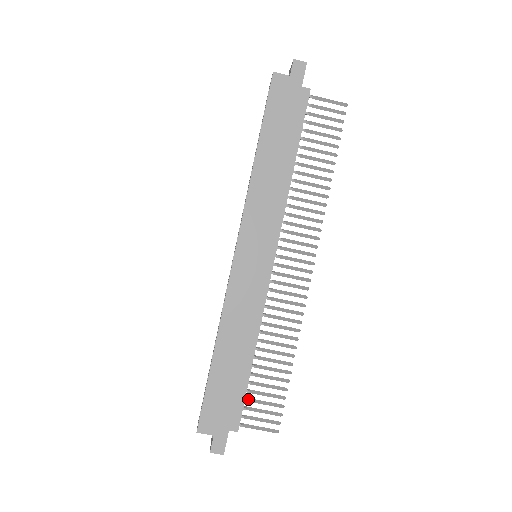
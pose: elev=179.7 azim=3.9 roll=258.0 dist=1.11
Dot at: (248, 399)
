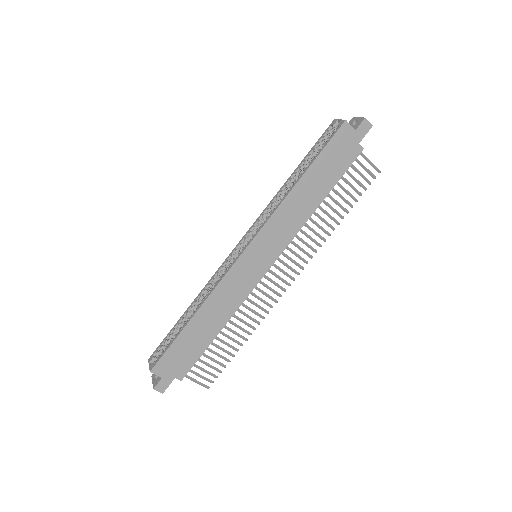
Dot at: (199, 359)
